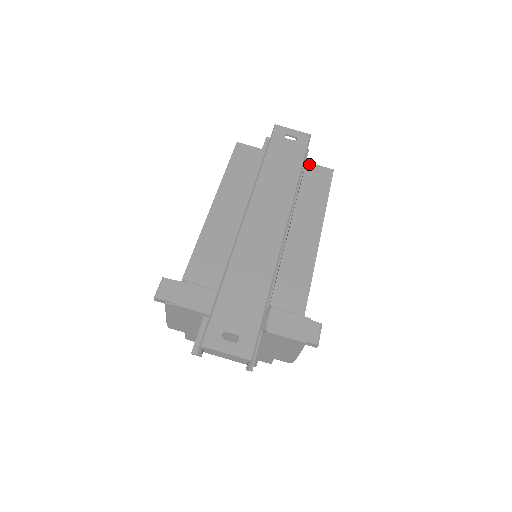
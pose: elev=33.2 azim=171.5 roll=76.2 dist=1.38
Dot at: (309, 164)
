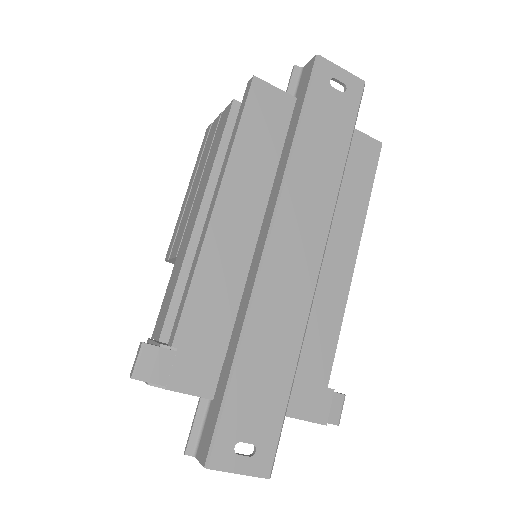
Dot at: occluded
